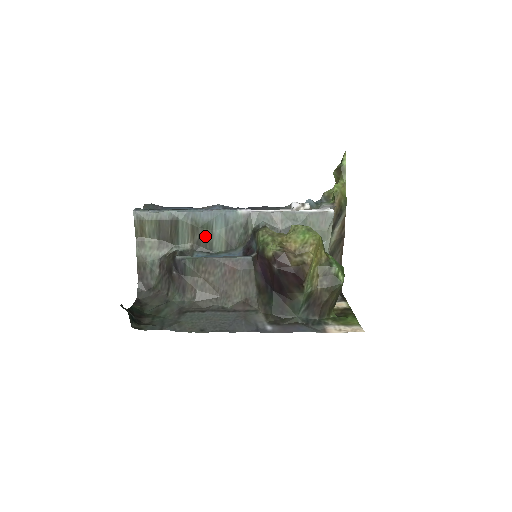
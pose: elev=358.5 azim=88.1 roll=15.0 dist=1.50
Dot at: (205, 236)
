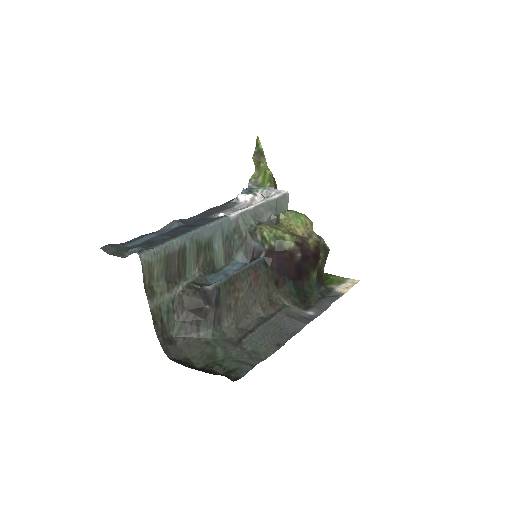
Dot at: (208, 255)
